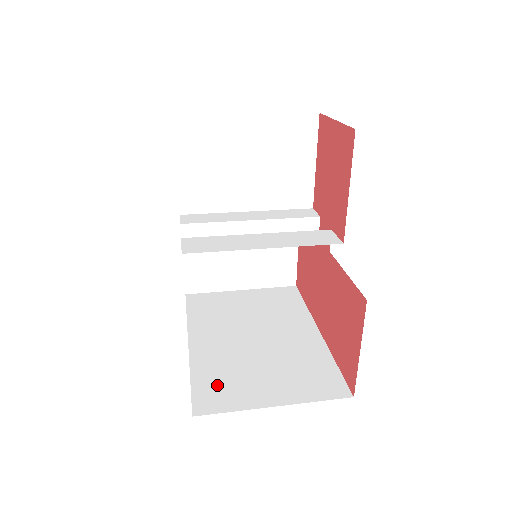
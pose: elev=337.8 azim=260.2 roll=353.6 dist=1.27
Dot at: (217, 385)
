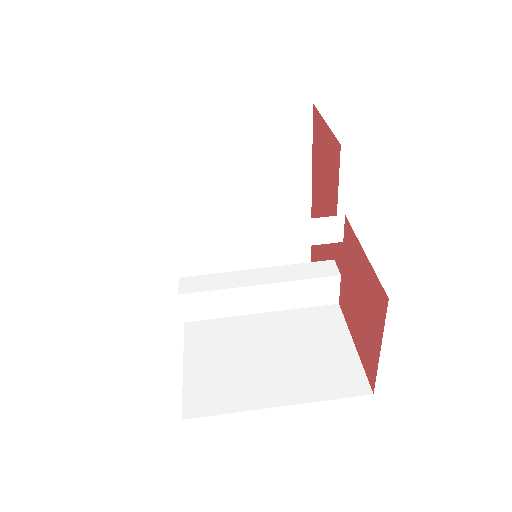
Dot at: (210, 260)
